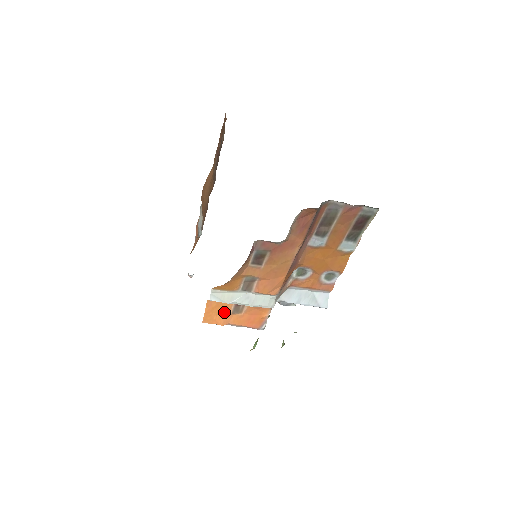
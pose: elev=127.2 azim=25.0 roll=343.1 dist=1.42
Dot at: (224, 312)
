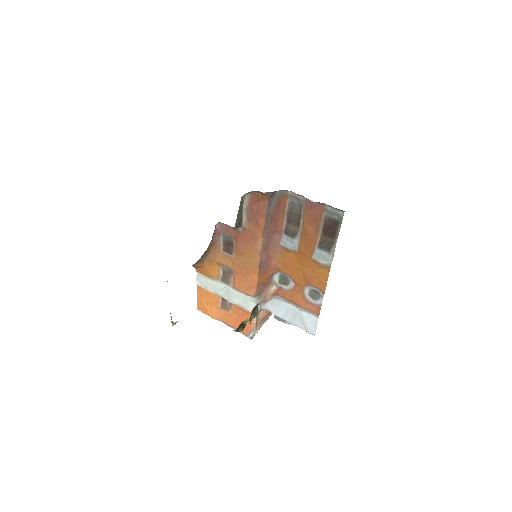
Dot at: (214, 304)
